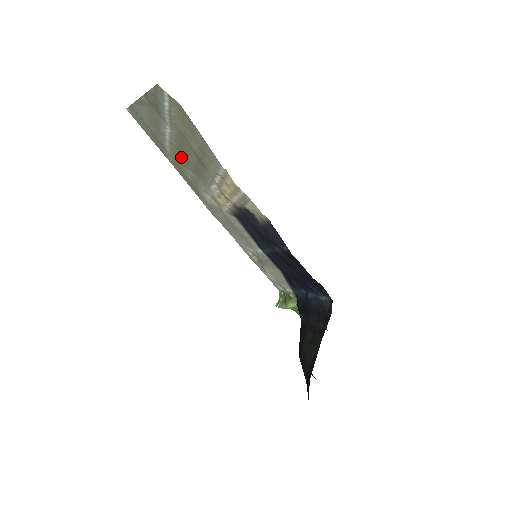
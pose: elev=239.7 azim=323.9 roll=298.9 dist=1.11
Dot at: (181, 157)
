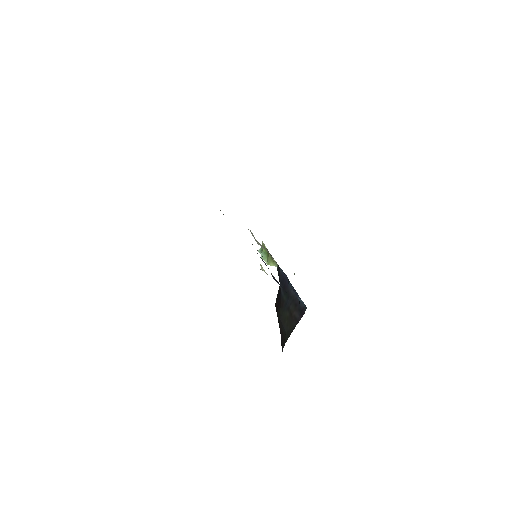
Dot at: occluded
